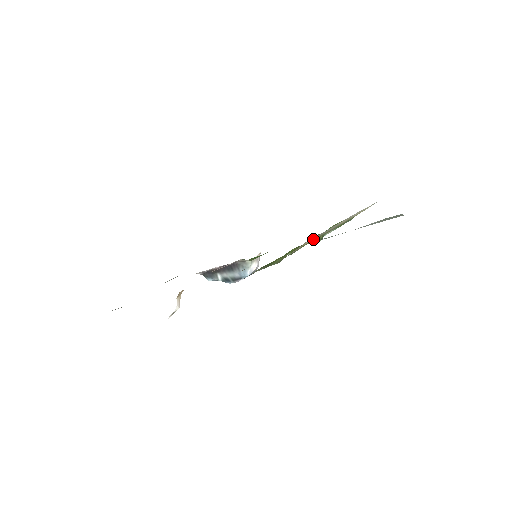
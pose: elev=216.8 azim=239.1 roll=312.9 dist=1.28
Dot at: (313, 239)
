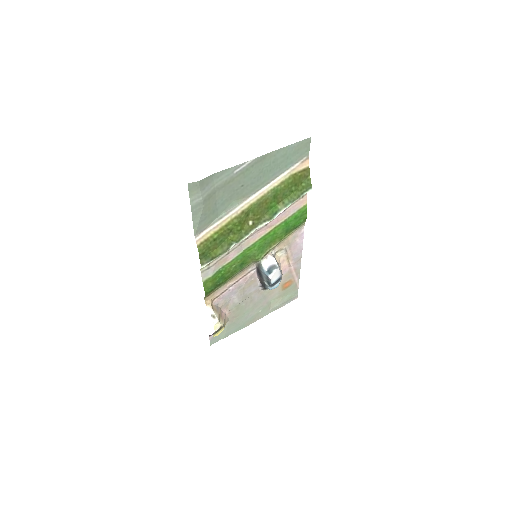
Dot at: (217, 226)
